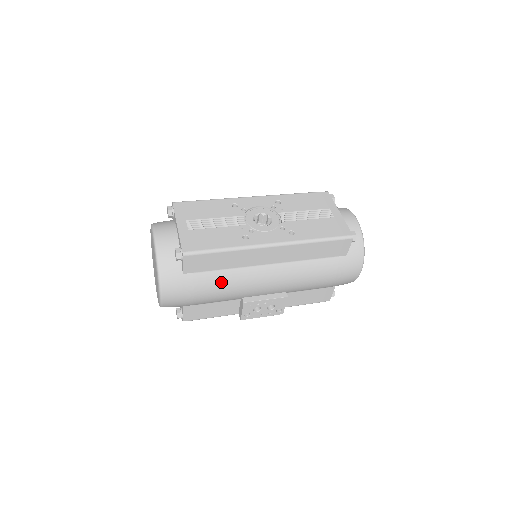
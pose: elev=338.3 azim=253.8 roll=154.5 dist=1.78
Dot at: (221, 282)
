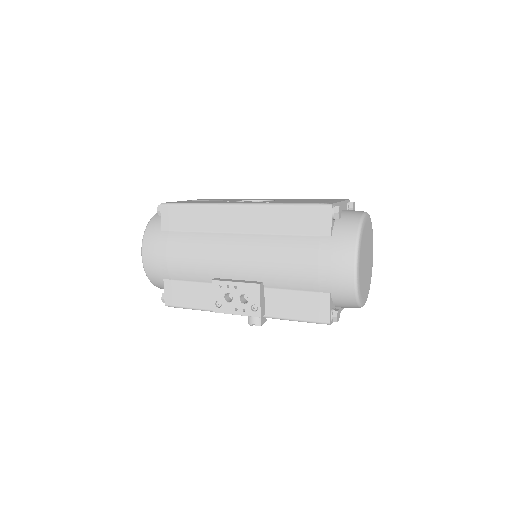
Dot at: (191, 245)
